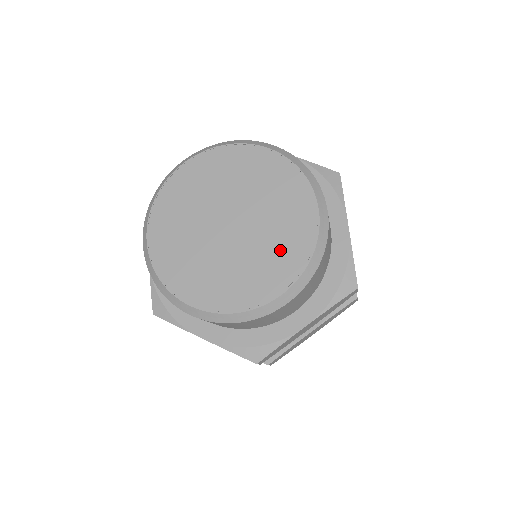
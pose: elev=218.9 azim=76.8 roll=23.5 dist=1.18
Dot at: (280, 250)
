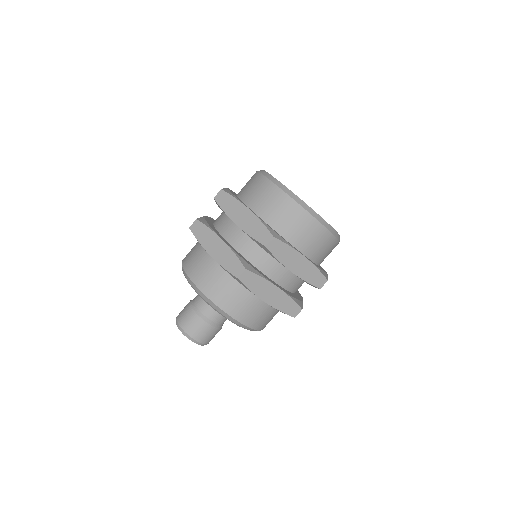
Dot at: occluded
